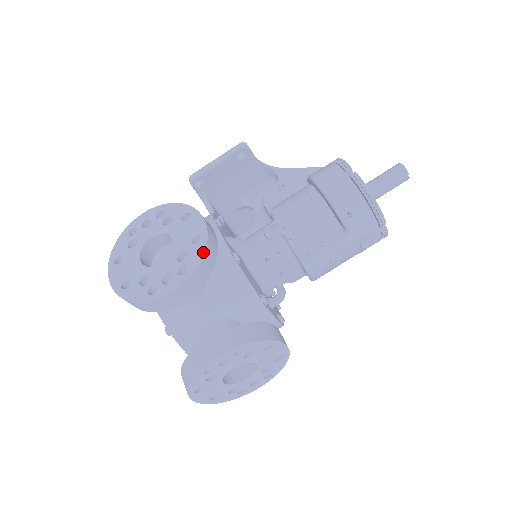
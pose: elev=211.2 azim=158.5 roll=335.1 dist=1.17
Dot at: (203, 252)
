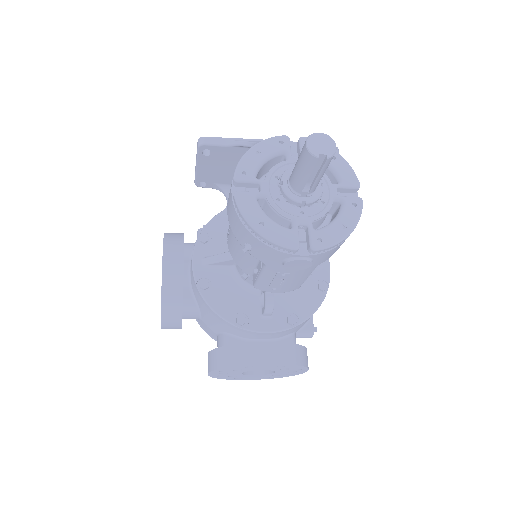
Dot at: (161, 298)
